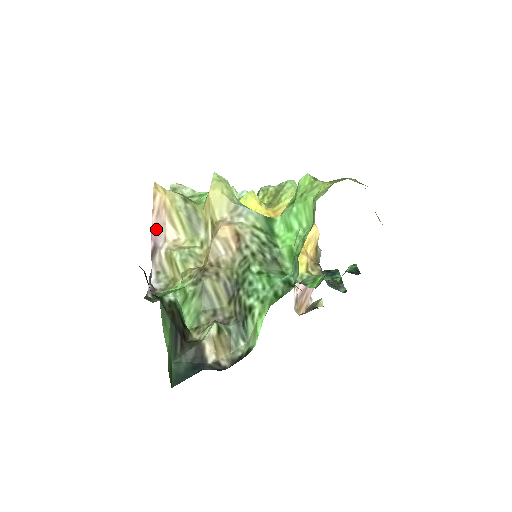
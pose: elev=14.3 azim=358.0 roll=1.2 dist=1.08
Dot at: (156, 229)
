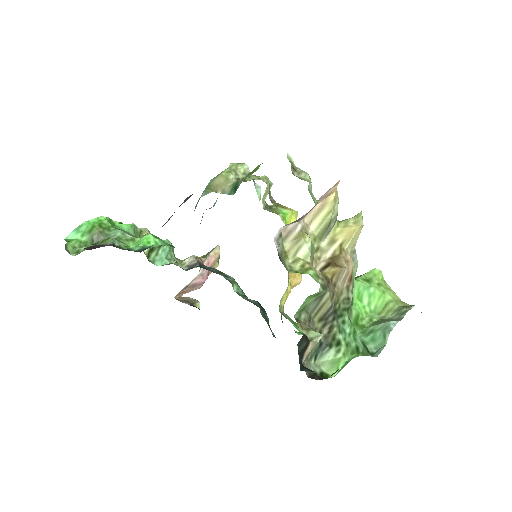
Dot at: occluded
